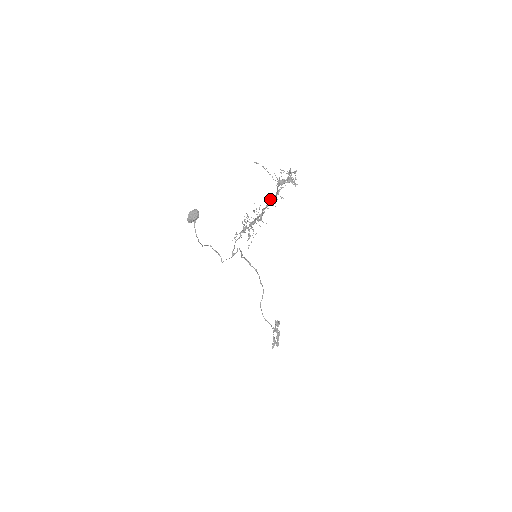
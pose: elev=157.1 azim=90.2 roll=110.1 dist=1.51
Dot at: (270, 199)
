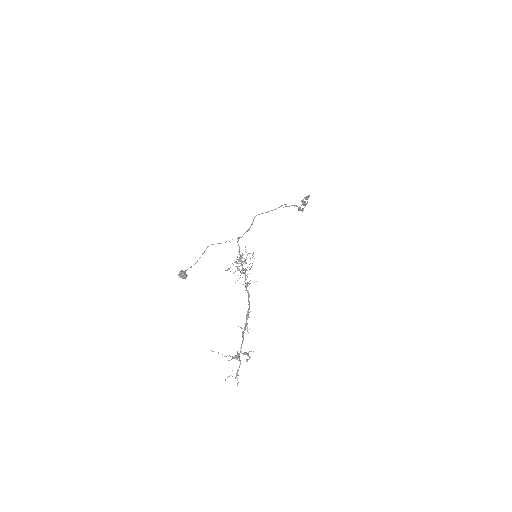
Dot at: occluded
